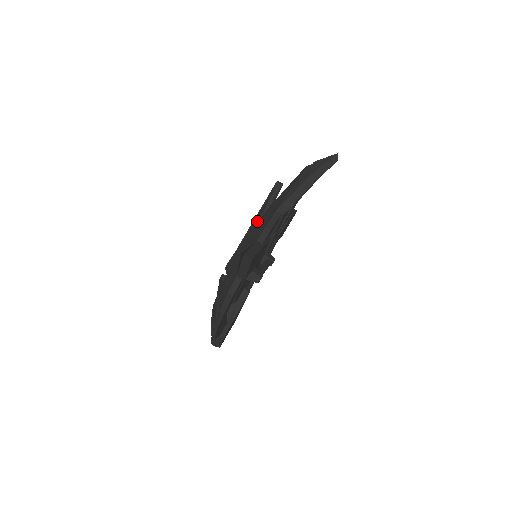
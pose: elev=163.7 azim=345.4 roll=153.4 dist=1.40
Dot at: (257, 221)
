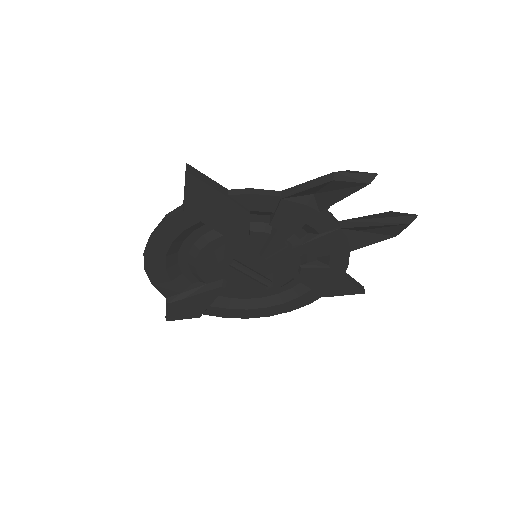
Dot at: occluded
